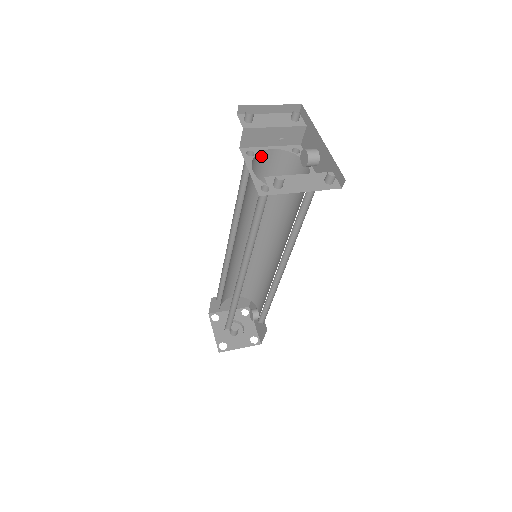
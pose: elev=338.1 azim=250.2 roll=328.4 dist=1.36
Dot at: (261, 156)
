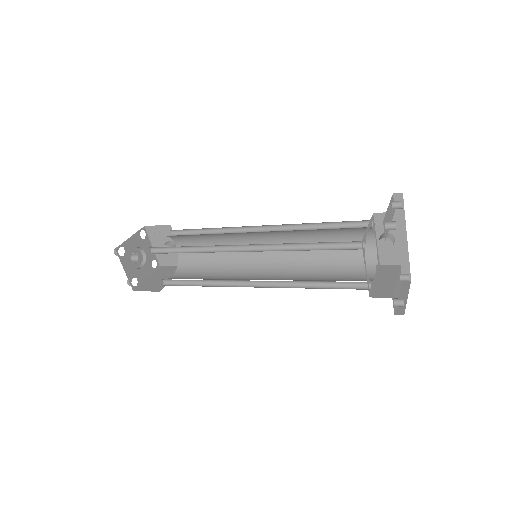
Dot at: occluded
